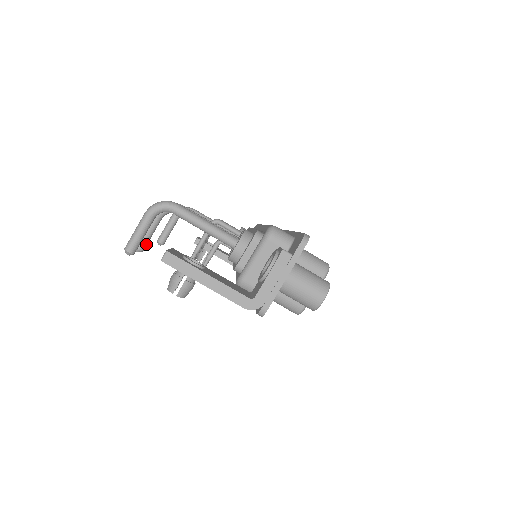
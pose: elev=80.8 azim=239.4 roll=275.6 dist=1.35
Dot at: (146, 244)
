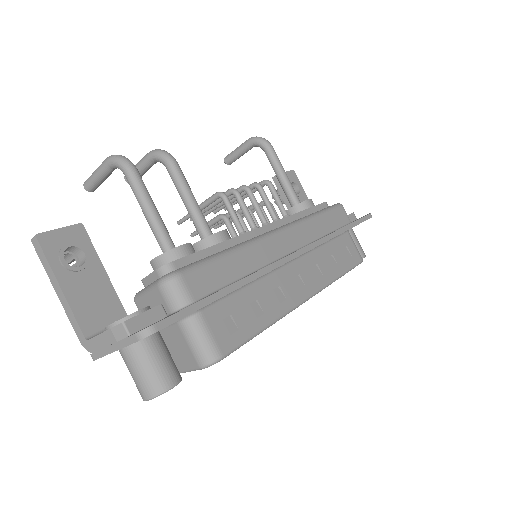
Dot at: occluded
